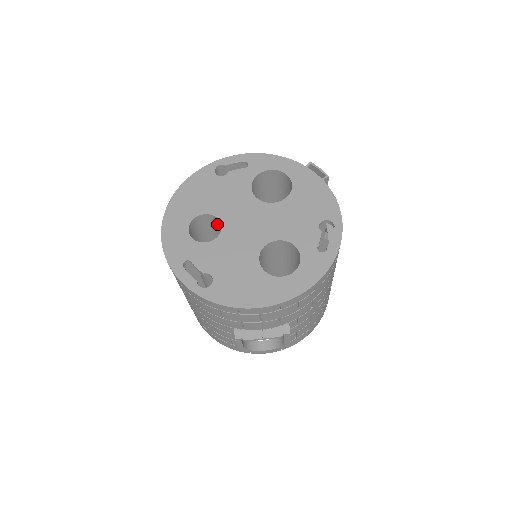
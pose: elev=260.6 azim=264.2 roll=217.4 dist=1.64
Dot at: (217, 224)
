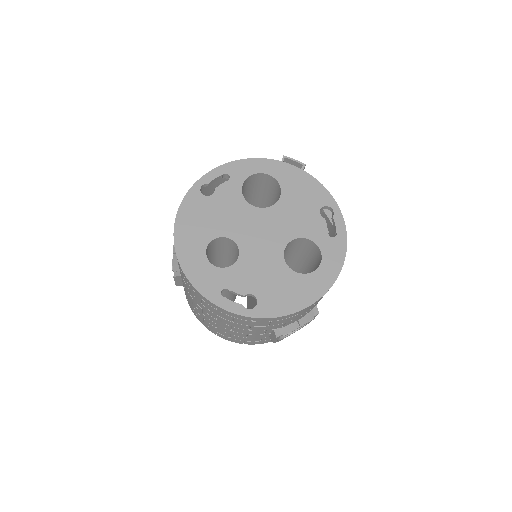
Dot at: (225, 243)
